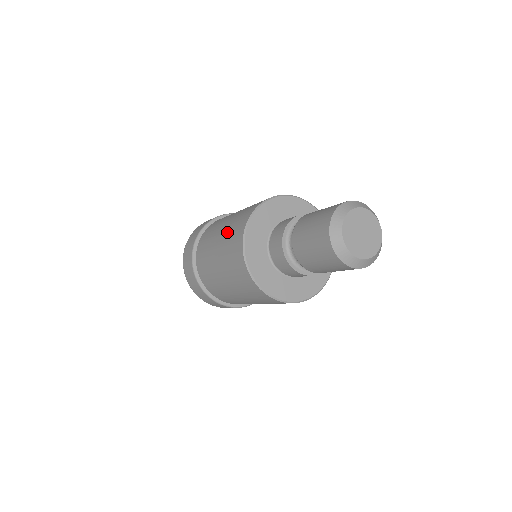
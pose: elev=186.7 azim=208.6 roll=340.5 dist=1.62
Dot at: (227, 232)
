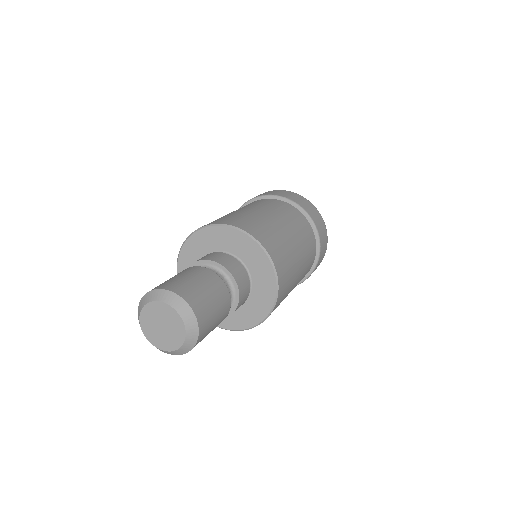
Dot at: occluded
